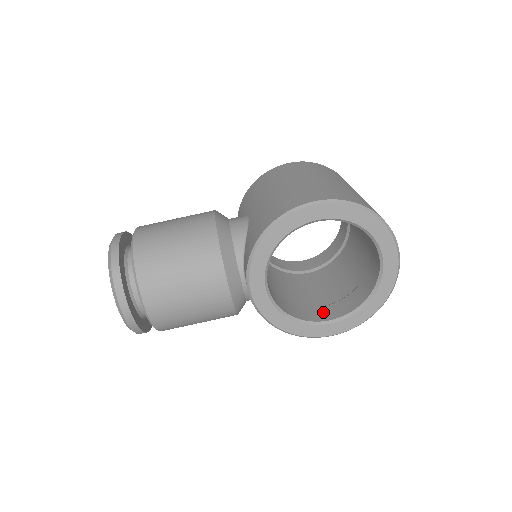
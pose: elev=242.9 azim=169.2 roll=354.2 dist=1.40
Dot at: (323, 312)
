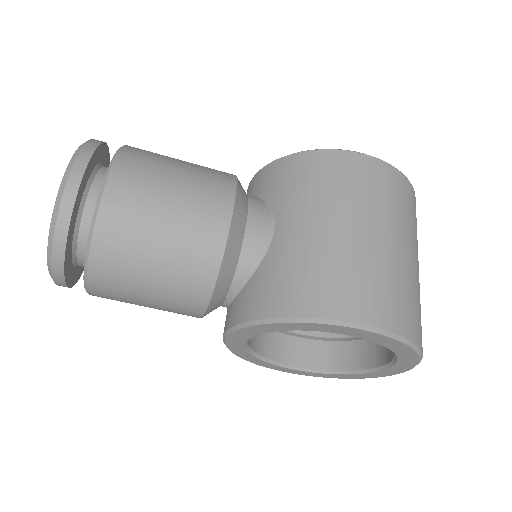
Dot at: (292, 348)
